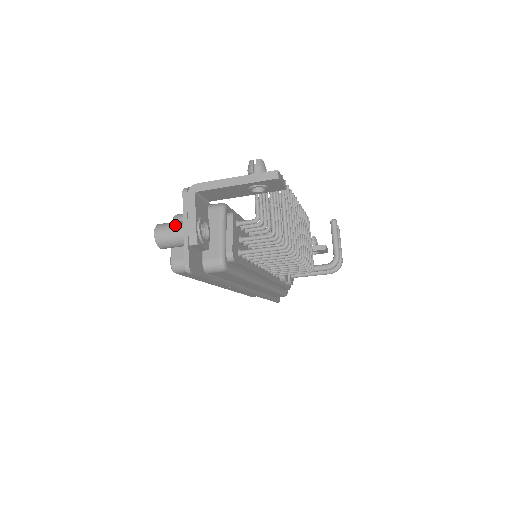
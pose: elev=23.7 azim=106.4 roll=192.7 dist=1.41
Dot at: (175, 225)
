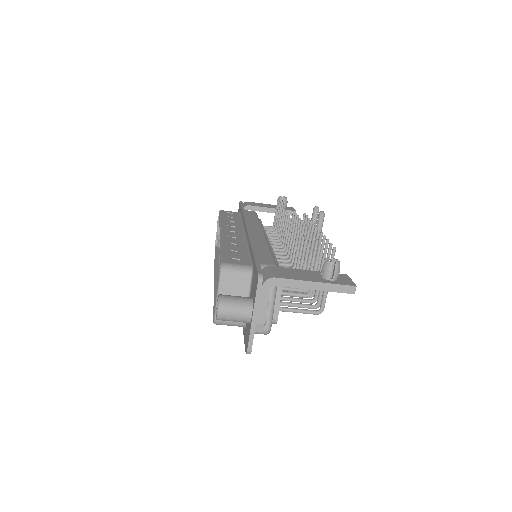
Dot at: (241, 308)
